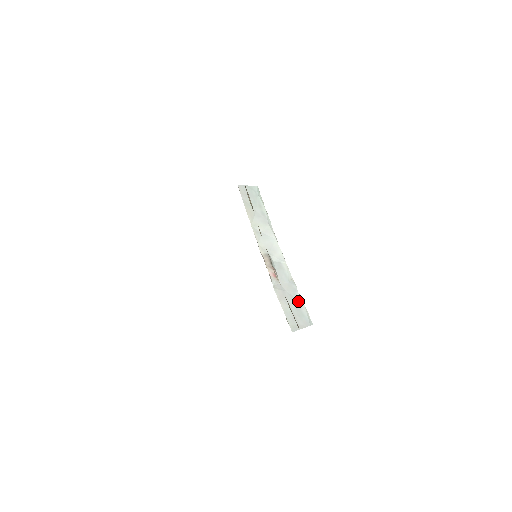
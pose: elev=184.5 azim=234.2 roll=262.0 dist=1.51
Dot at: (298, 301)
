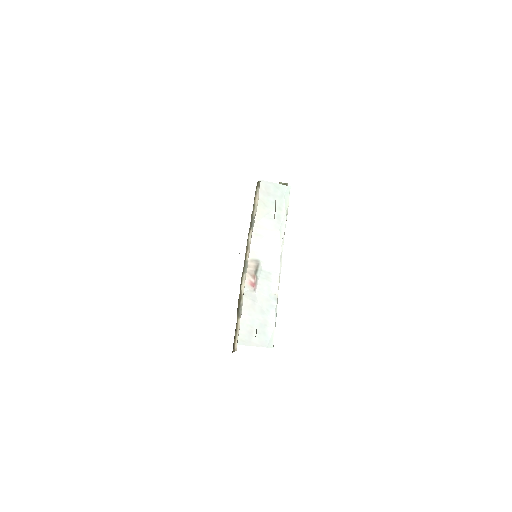
Dot at: (269, 318)
